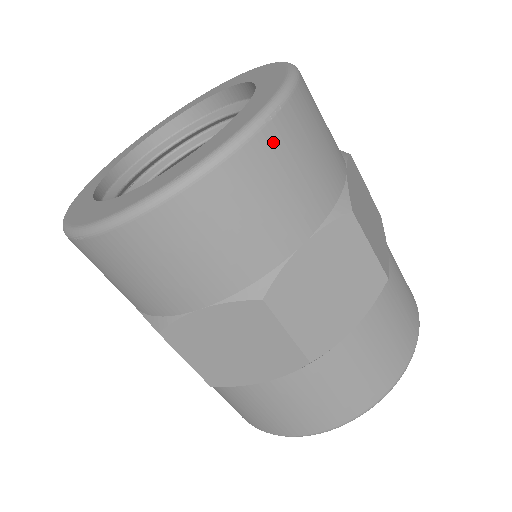
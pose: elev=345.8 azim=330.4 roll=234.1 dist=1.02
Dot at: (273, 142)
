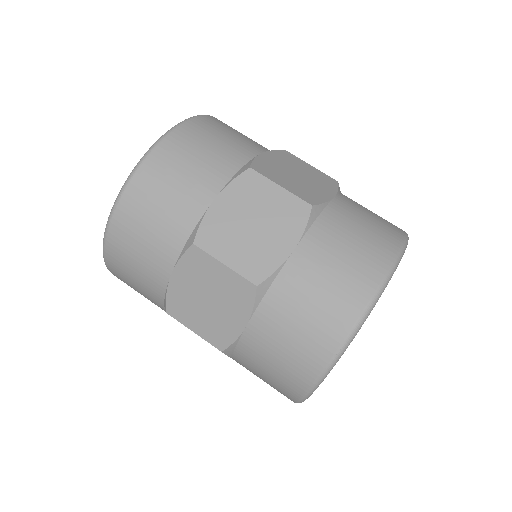
Dot at: (122, 221)
